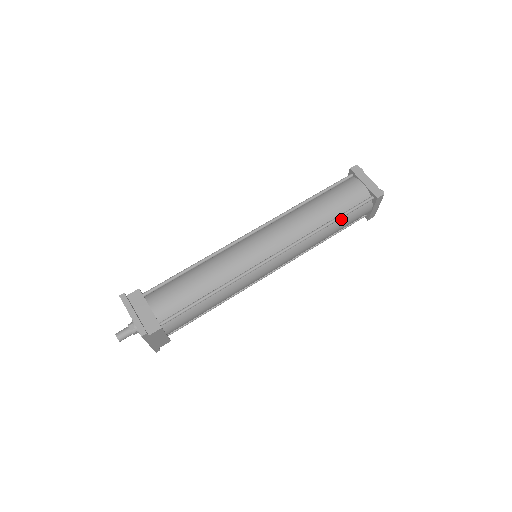
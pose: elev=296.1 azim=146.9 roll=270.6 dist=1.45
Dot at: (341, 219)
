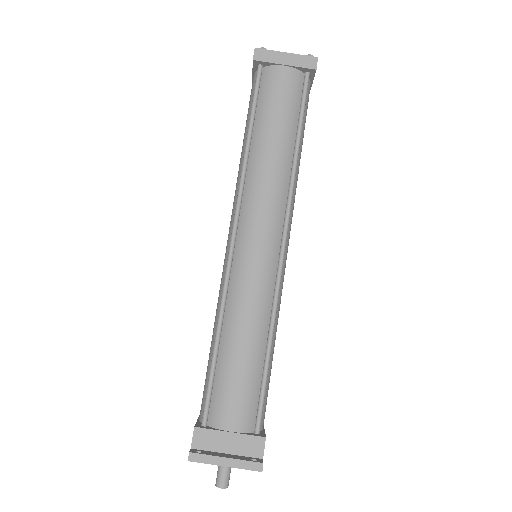
Dot at: occluded
